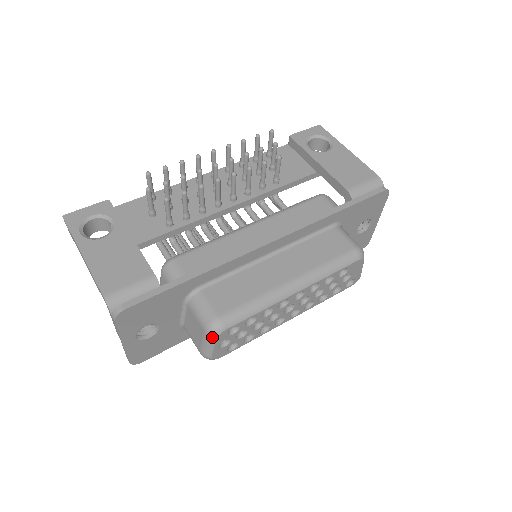
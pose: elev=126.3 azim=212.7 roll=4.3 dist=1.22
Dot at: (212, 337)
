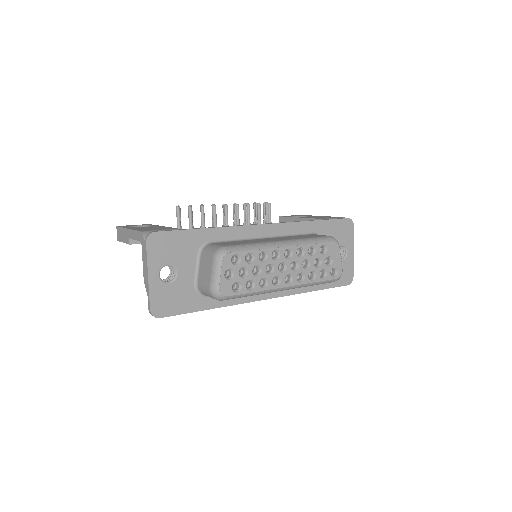
Dot at: (219, 260)
